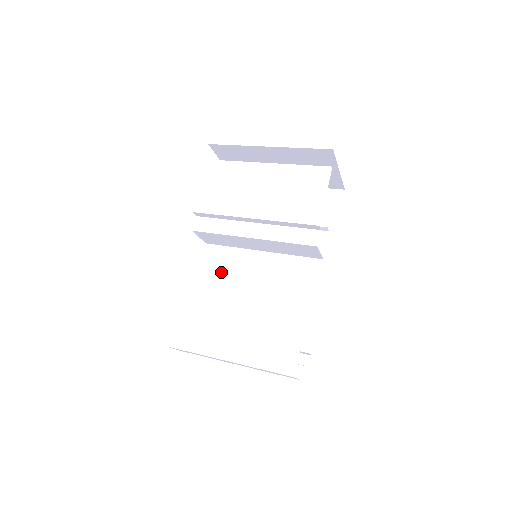
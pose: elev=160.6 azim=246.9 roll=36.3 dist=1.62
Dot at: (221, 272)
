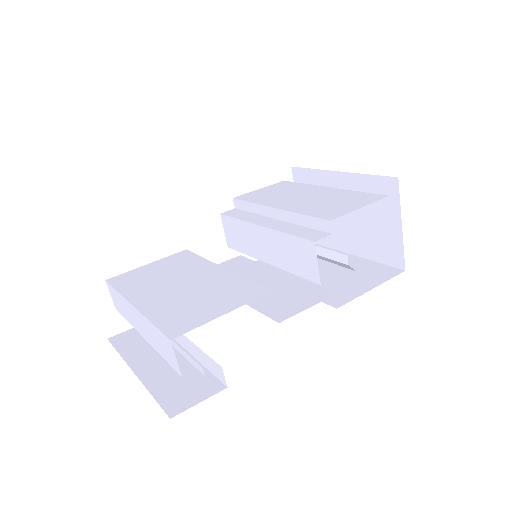
Dot at: occluded
